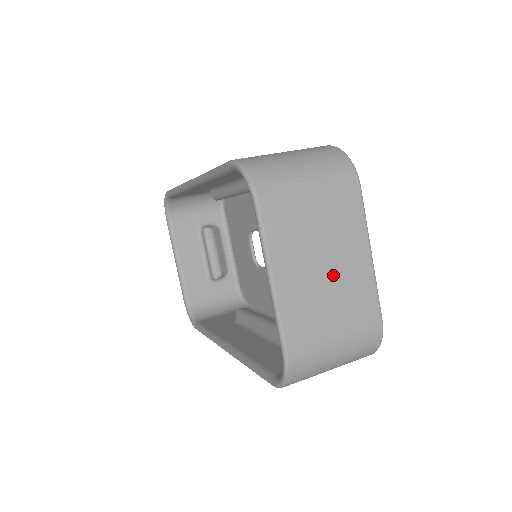
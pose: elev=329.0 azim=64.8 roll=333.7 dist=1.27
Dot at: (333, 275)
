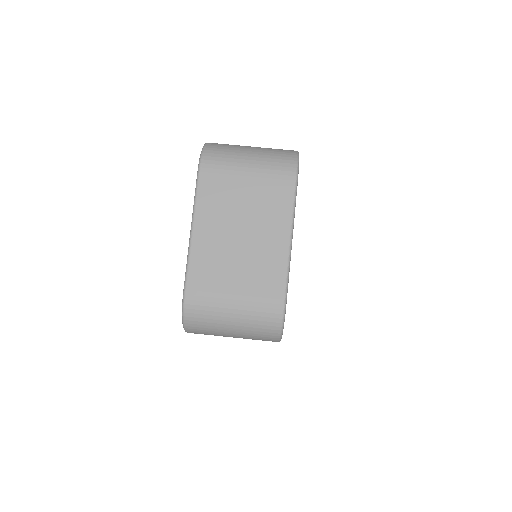
Dot at: (247, 244)
